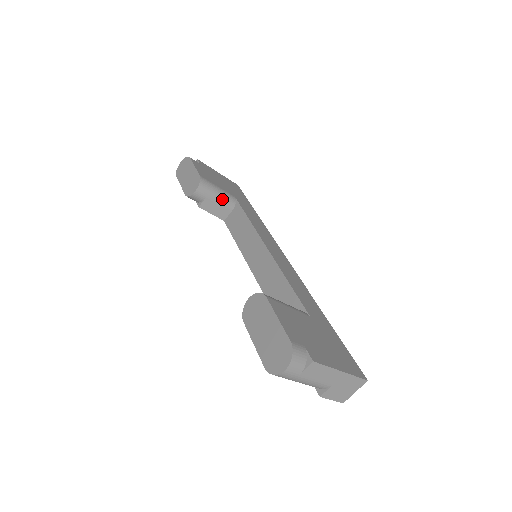
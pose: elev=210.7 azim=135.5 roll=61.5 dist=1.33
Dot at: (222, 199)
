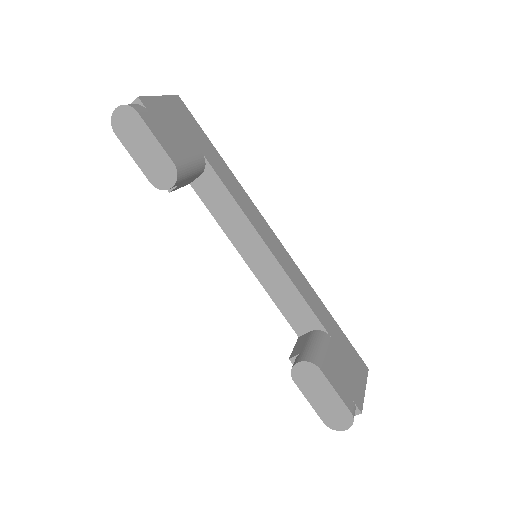
Dot at: (195, 172)
